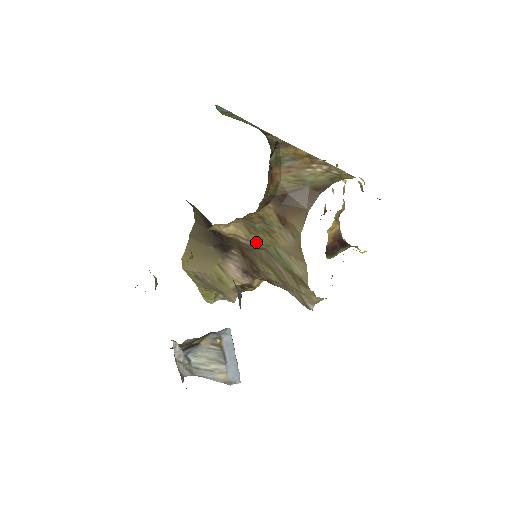
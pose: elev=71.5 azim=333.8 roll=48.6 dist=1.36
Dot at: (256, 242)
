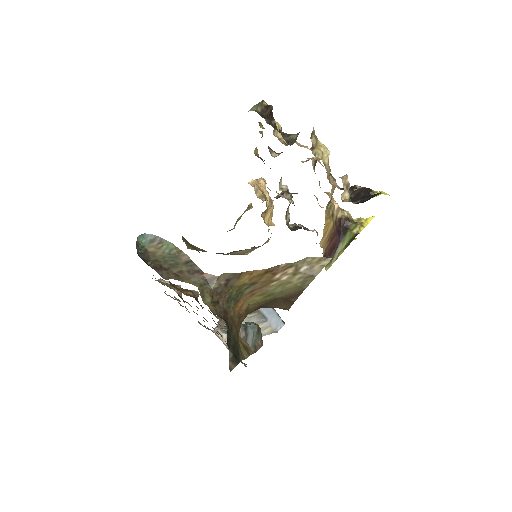
Dot at: occluded
